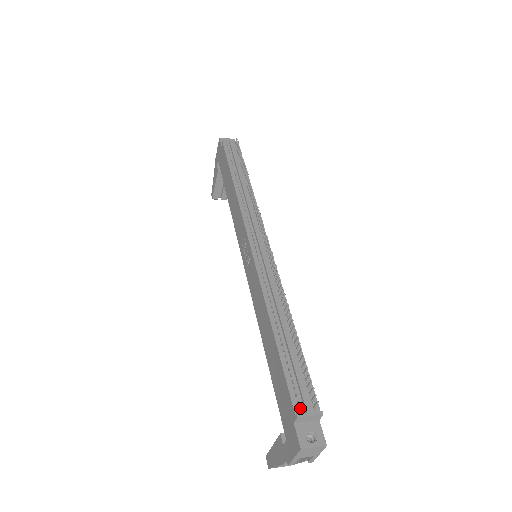
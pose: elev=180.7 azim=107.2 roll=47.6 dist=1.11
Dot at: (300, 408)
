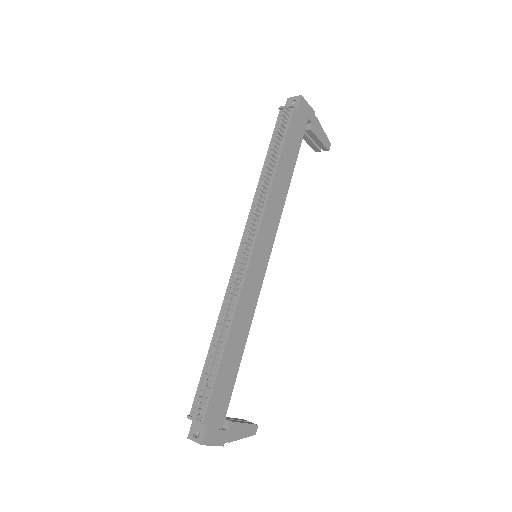
Dot at: (194, 411)
